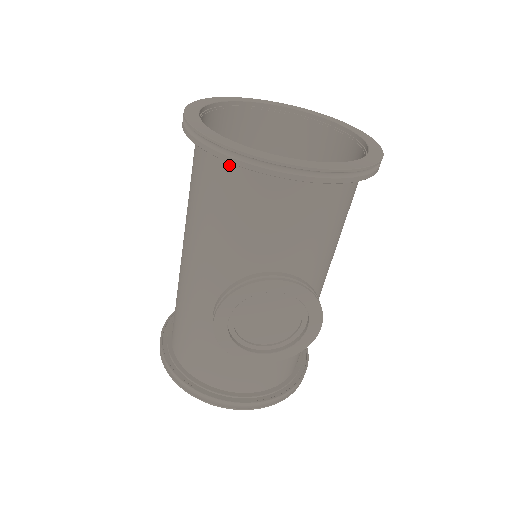
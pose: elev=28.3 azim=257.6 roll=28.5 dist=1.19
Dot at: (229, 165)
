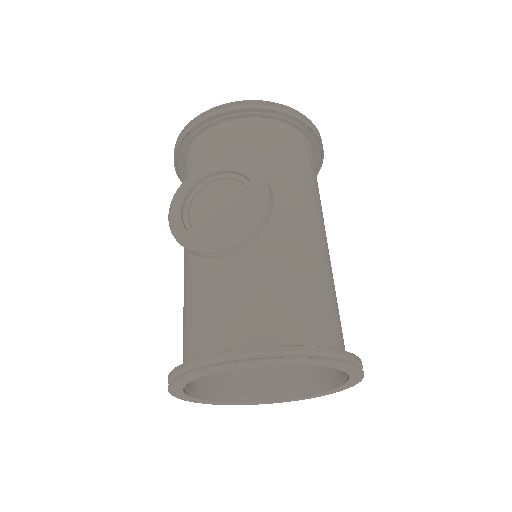
Dot at: (190, 151)
